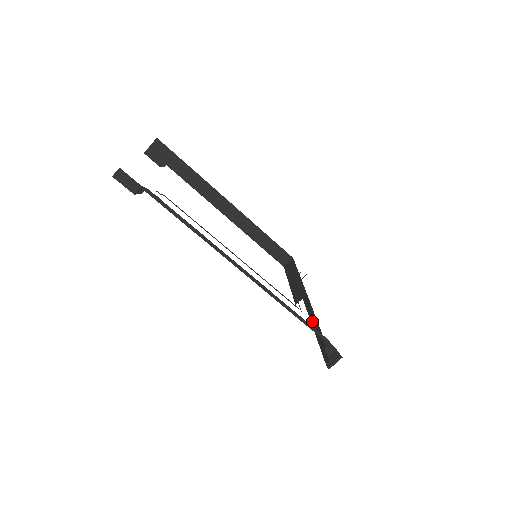
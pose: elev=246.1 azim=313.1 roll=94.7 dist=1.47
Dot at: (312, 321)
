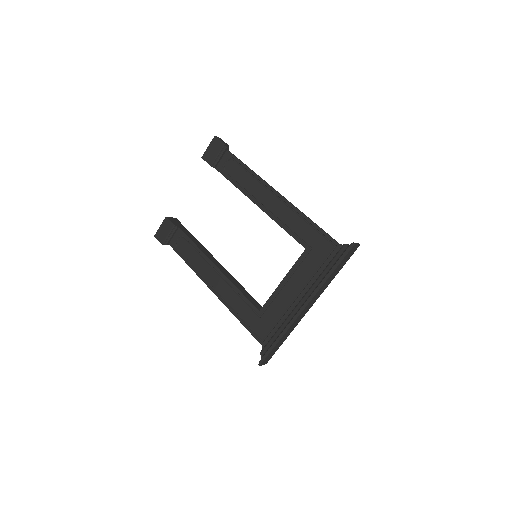
Dot at: (310, 296)
